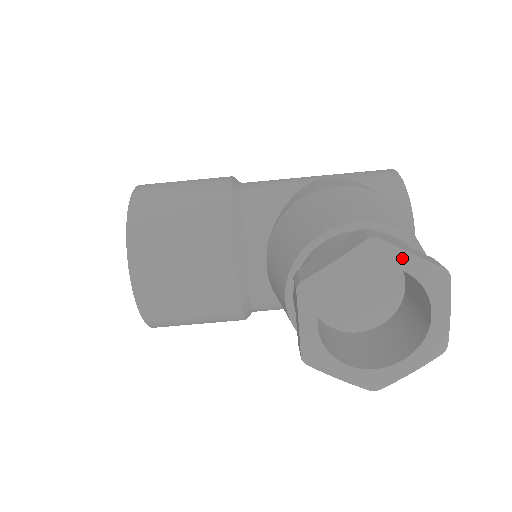
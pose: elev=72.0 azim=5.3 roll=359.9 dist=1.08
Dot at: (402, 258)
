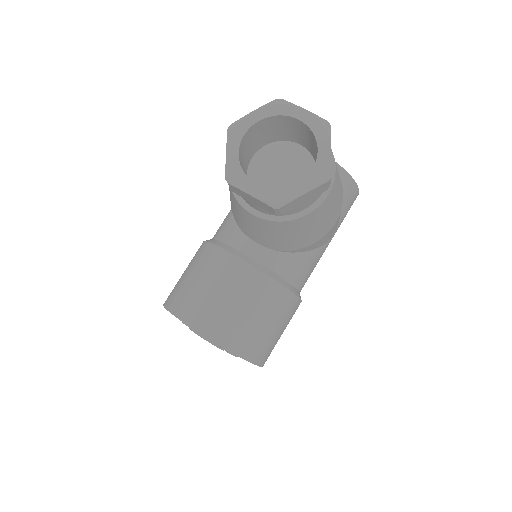
Dot at: (251, 118)
